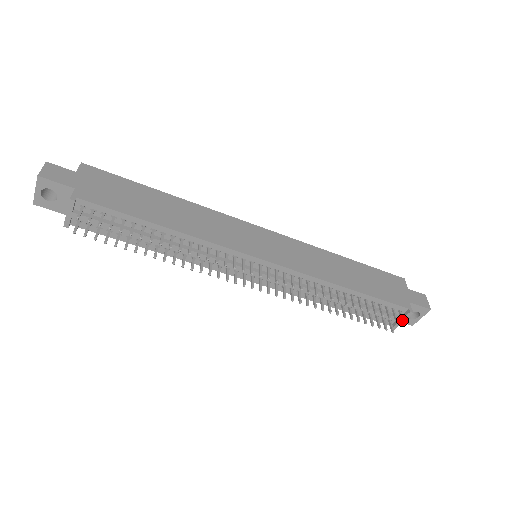
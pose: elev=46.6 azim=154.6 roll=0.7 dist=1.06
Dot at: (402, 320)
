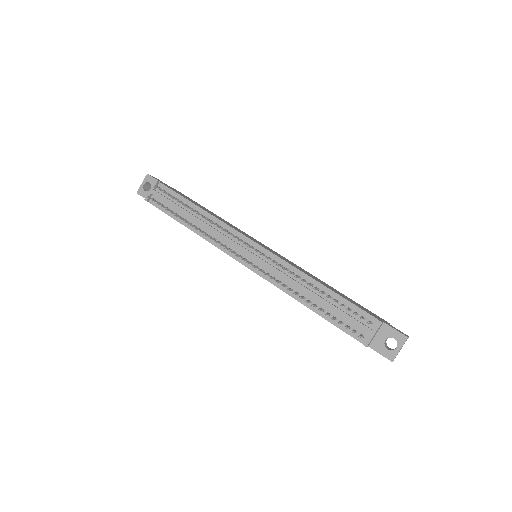
Dot at: (368, 321)
